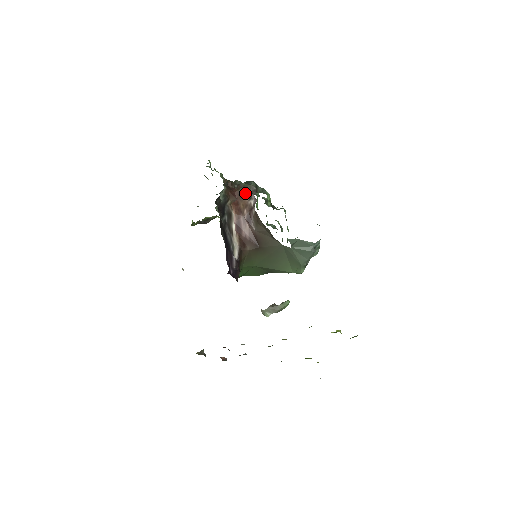
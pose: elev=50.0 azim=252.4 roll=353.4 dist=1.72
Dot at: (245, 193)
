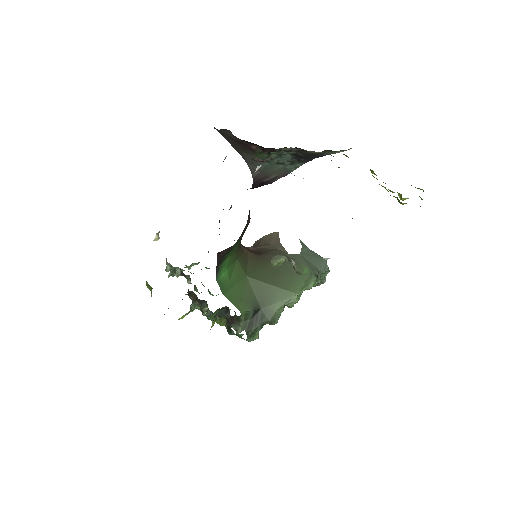
Dot at: occluded
